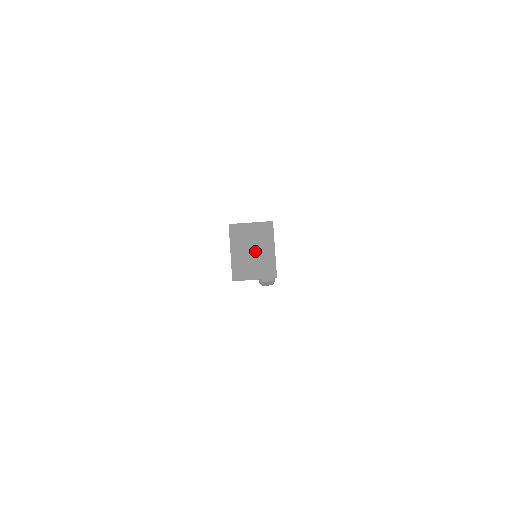
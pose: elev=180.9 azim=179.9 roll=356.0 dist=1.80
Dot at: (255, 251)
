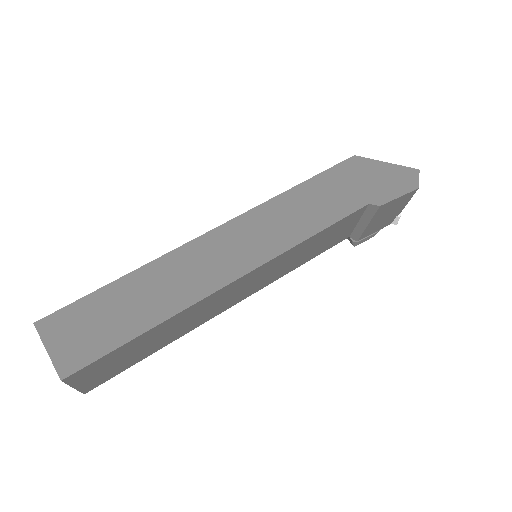
Dot at: occluded
